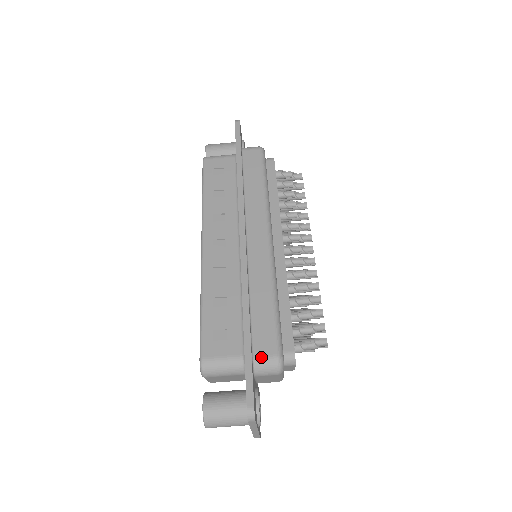
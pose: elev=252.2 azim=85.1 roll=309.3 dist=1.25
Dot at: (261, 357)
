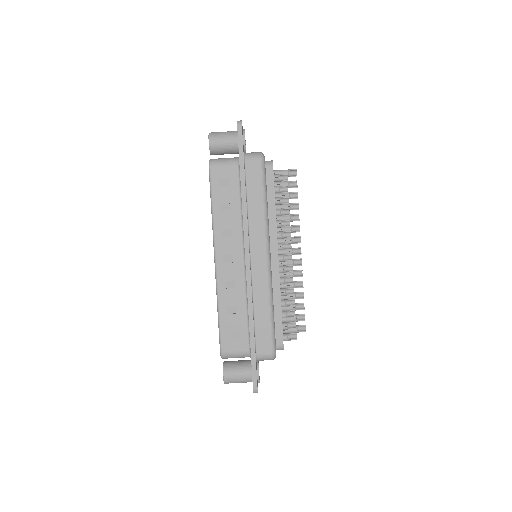
Dot at: (261, 354)
